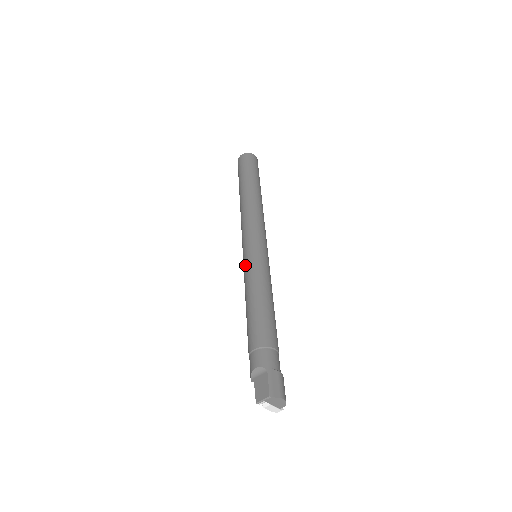
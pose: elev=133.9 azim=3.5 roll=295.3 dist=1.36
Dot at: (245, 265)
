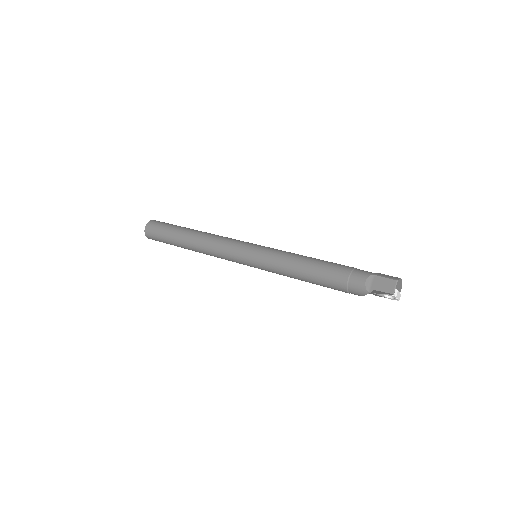
Dot at: (263, 259)
